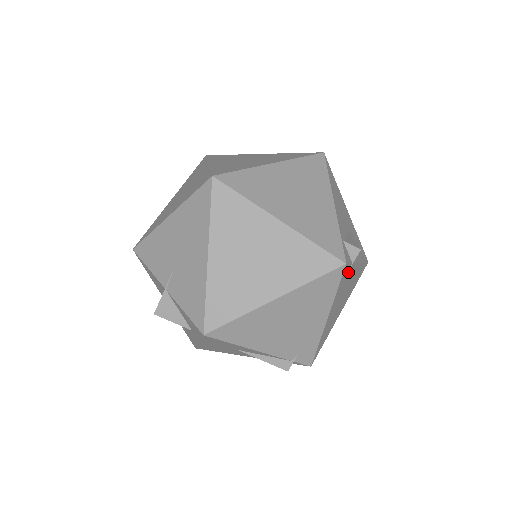
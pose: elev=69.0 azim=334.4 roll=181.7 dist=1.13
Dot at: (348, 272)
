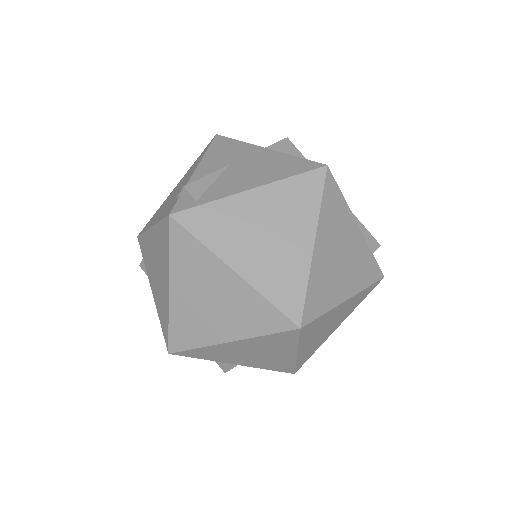
Dot at: occluded
